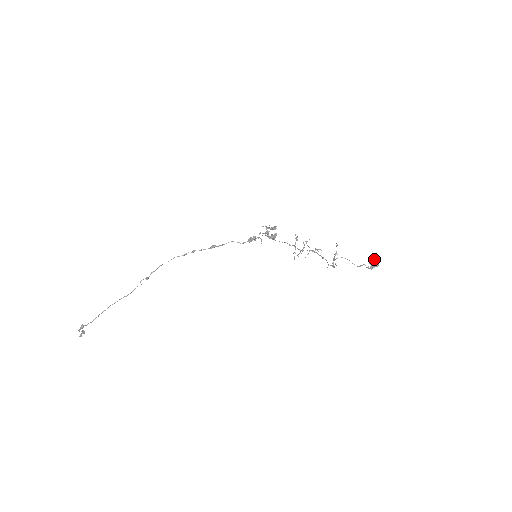
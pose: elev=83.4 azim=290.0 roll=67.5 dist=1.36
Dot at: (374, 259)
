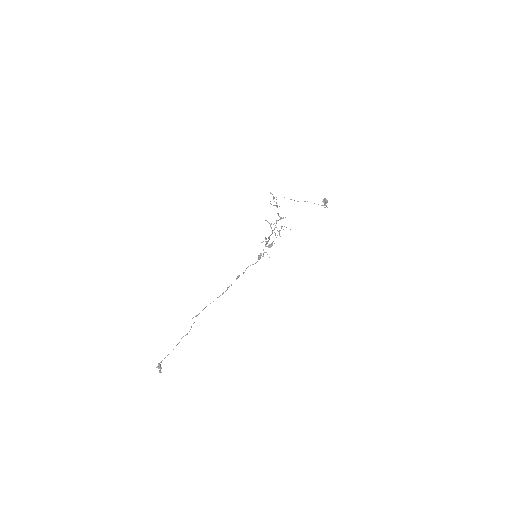
Dot at: (323, 199)
